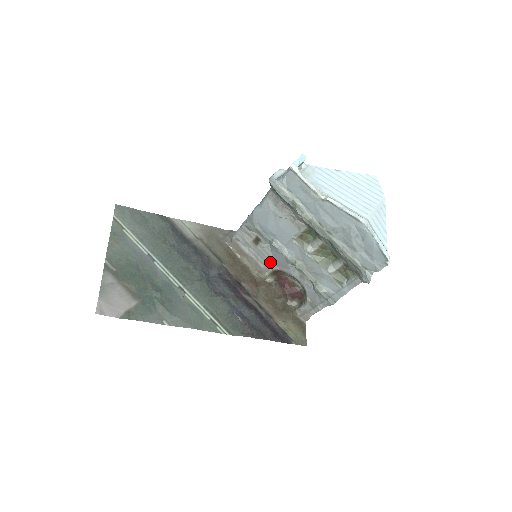
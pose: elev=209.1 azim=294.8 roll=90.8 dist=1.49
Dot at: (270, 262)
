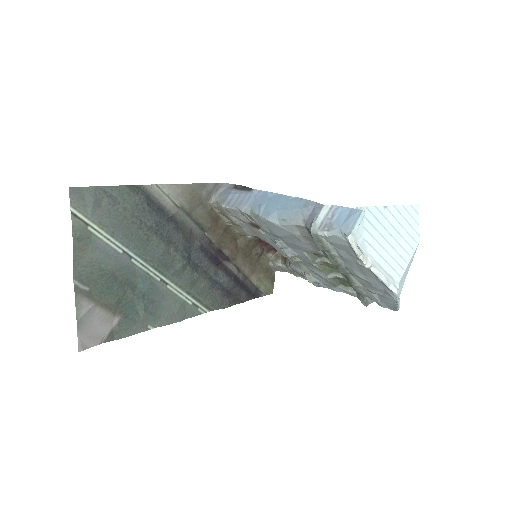
Dot at: (261, 238)
